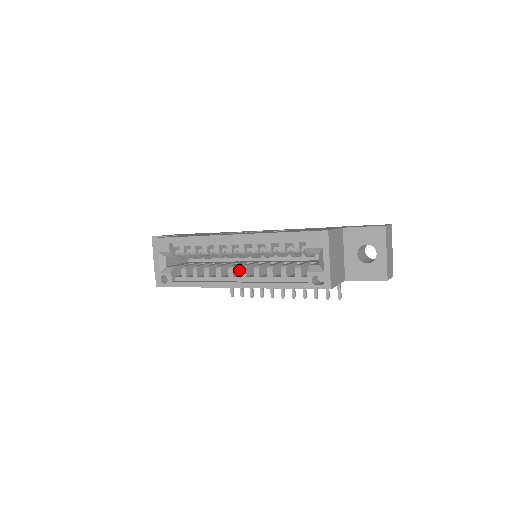
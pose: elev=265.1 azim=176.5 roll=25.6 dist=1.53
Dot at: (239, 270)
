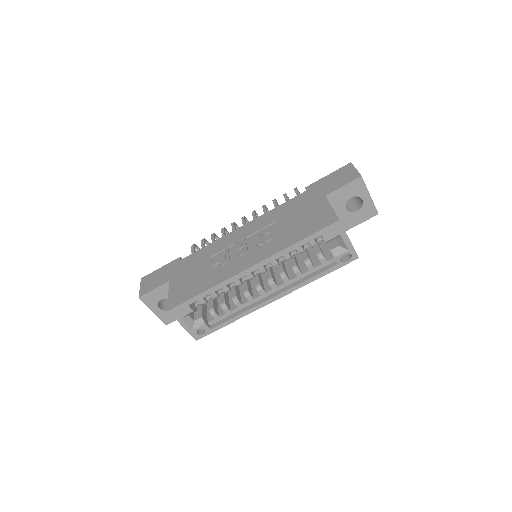
Dot at: (261, 282)
